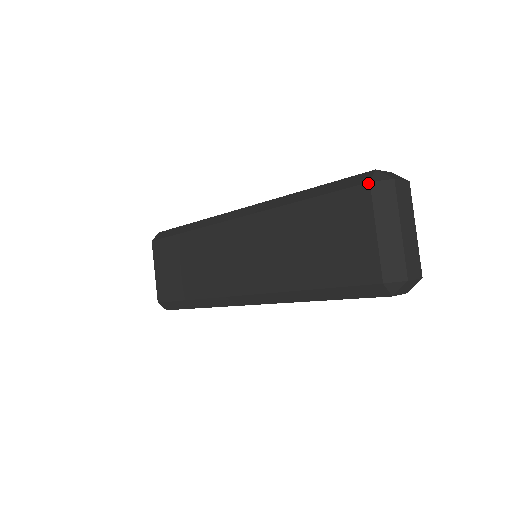
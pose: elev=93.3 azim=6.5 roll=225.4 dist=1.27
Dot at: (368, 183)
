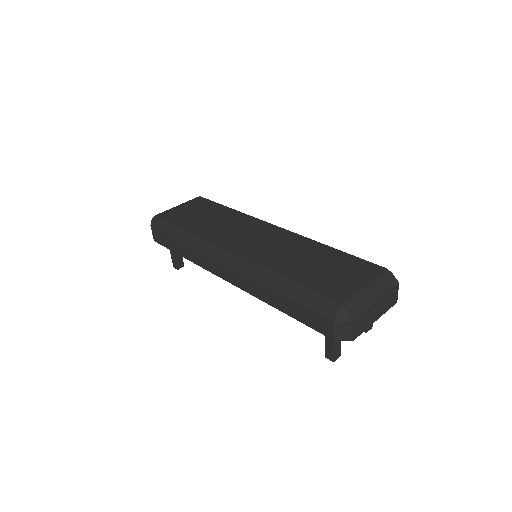
Dot at: (386, 268)
